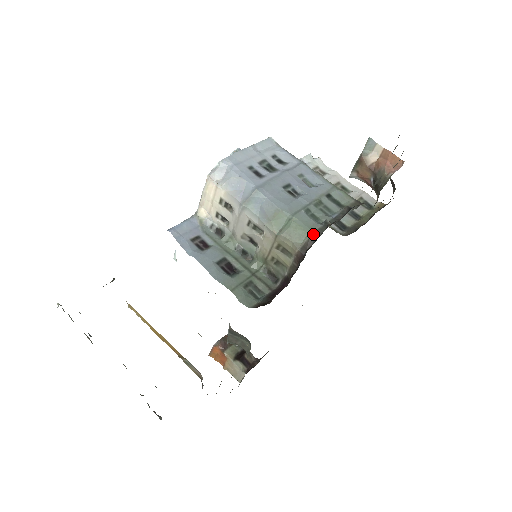
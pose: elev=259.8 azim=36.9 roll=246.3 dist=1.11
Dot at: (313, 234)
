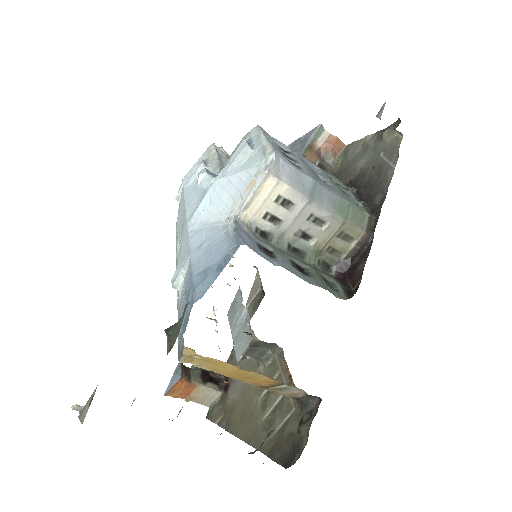
Dot at: (370, 215)
